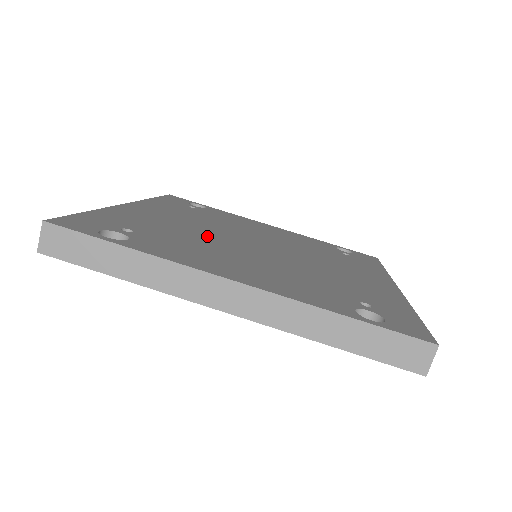
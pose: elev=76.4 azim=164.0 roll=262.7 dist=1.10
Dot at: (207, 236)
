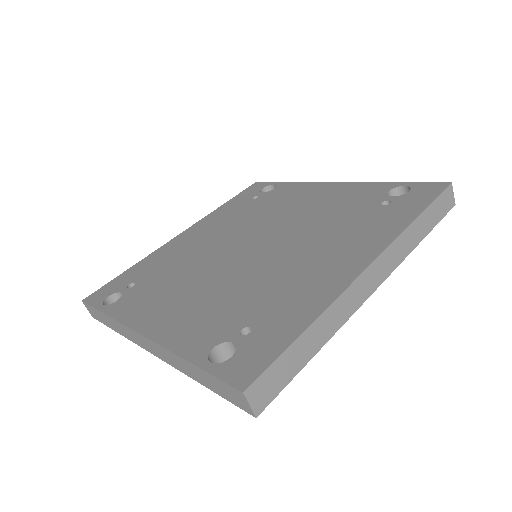
Dot at: (202, 258)
